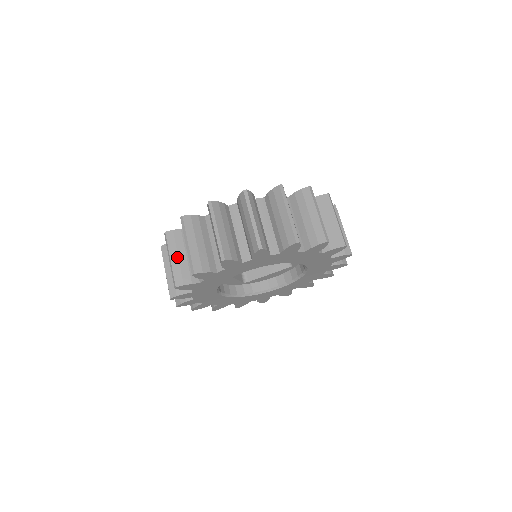
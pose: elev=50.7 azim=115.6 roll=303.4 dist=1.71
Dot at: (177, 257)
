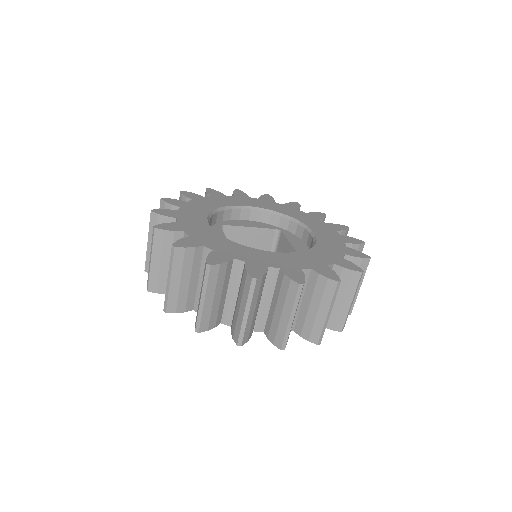
Dot at: (213, 299)
